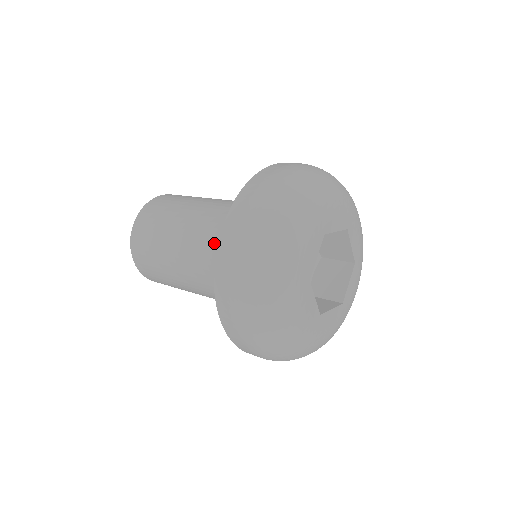
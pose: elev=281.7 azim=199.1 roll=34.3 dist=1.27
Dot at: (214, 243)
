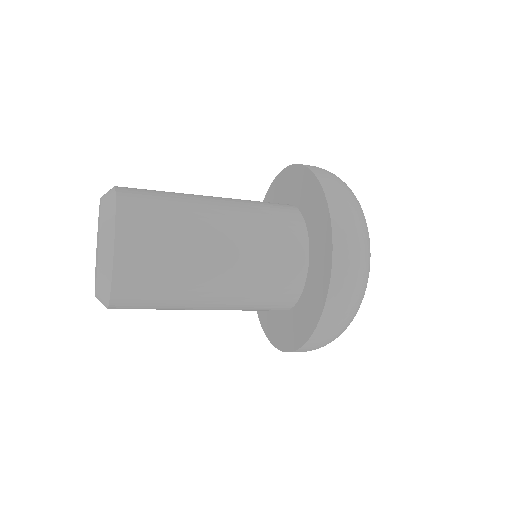
Dot at: (258, 205)
